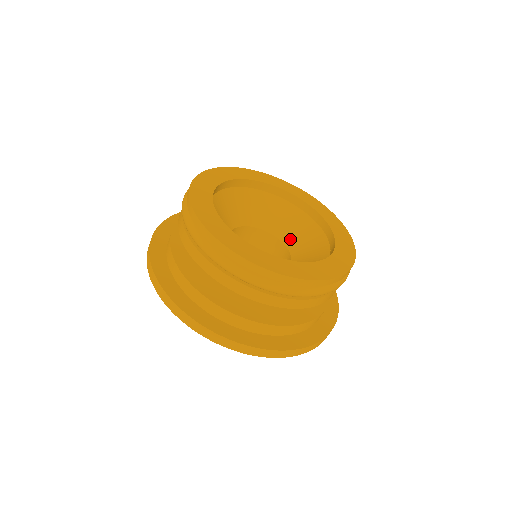
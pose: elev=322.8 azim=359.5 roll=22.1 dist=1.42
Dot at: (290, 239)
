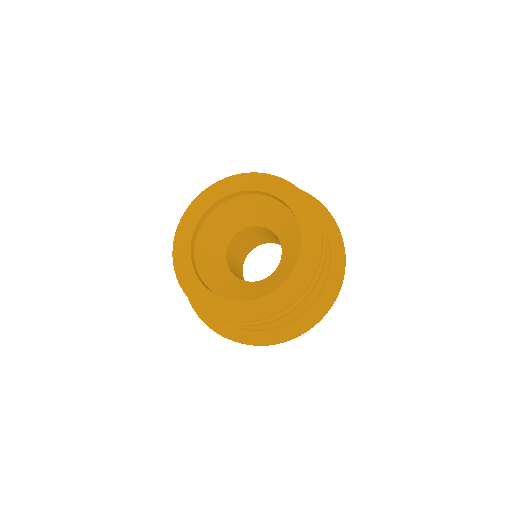
Dot at: (256, 220)
